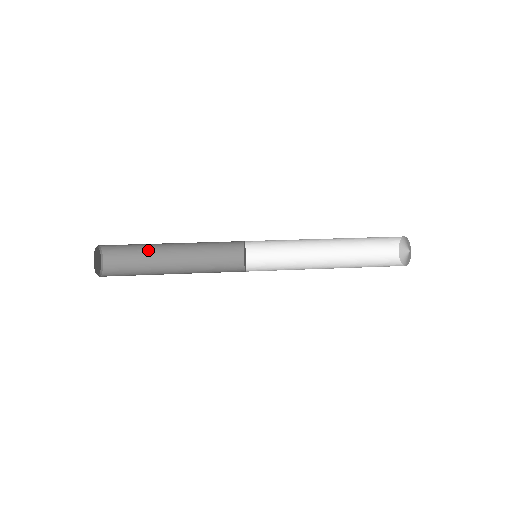
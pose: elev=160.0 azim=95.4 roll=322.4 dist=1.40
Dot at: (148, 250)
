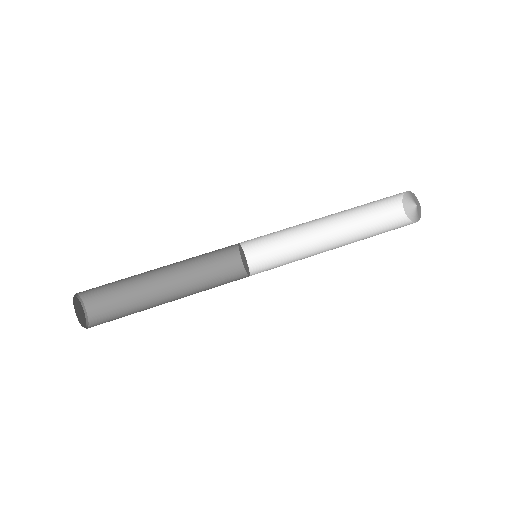
Dot at: occluded
